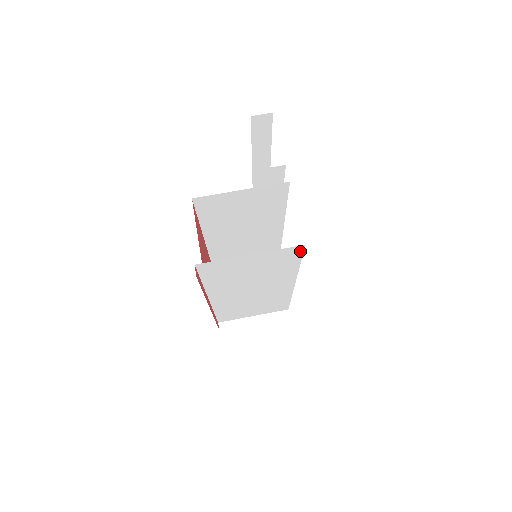
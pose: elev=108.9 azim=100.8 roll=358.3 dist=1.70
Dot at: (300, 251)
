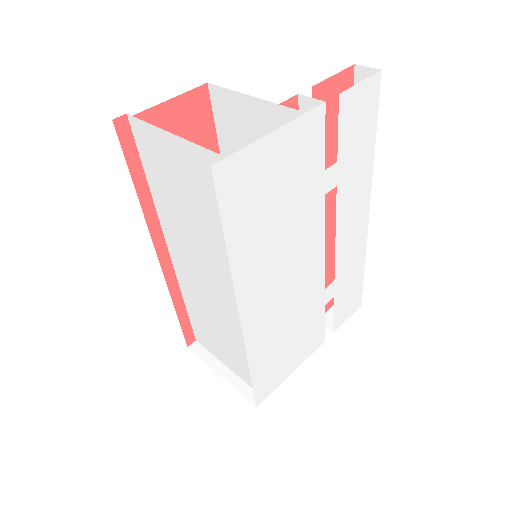
Dot at: (227, 179)
